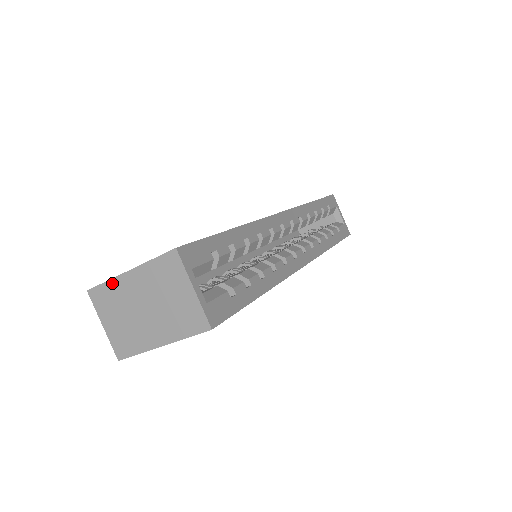
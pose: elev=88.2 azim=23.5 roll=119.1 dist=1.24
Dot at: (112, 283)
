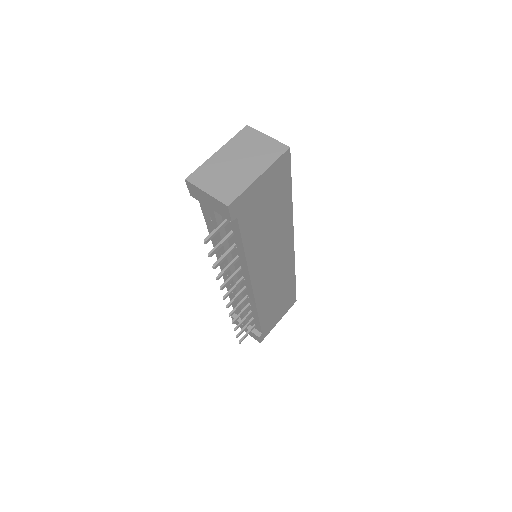
Dot at: (206, 164)
